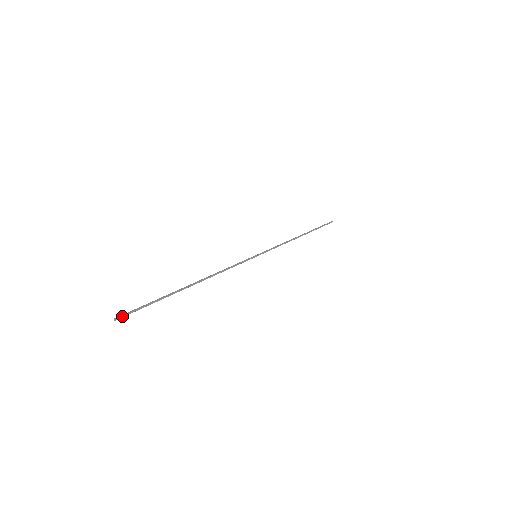
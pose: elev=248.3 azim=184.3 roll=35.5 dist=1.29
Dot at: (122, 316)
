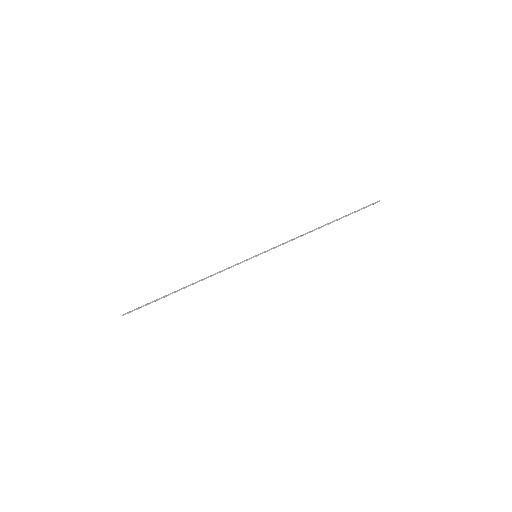
Dot at: (127, 313)
